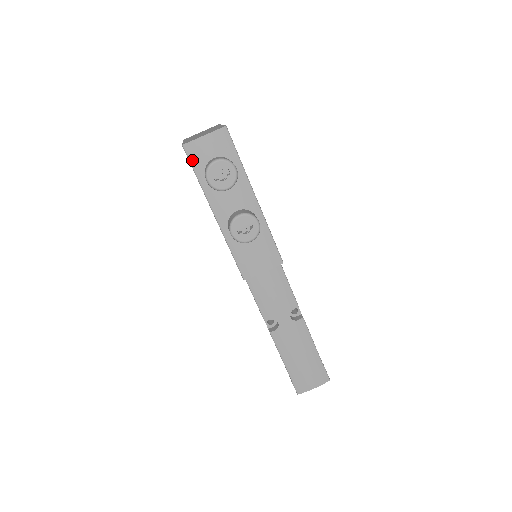
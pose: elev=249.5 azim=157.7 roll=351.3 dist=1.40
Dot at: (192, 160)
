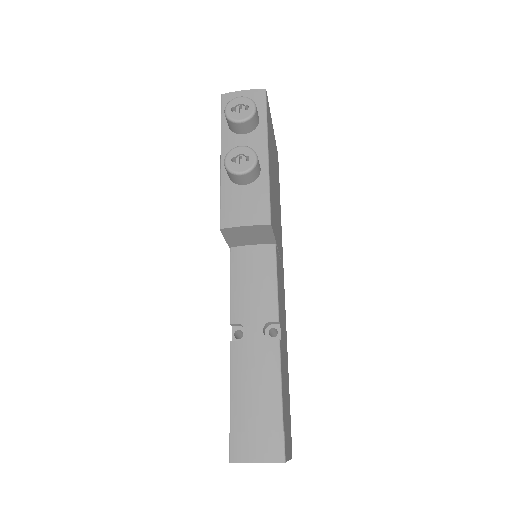
Dot at: (224, 107)
